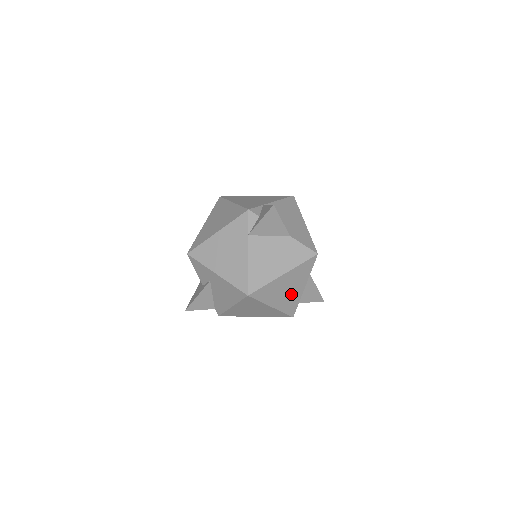
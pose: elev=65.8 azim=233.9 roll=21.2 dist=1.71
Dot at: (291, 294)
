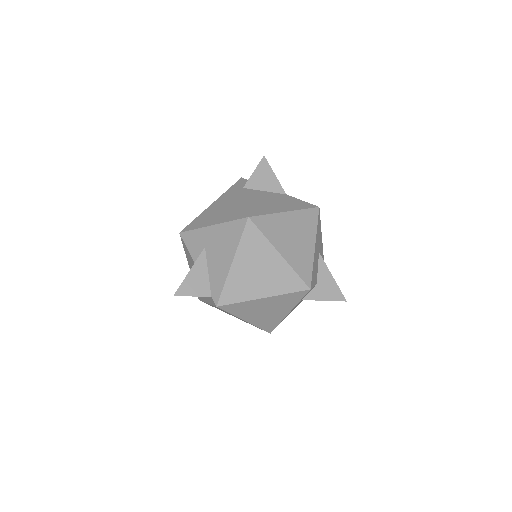
Dot at: (300, 248)
